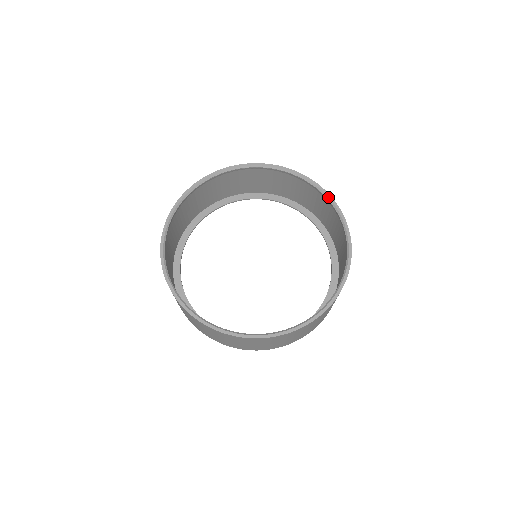
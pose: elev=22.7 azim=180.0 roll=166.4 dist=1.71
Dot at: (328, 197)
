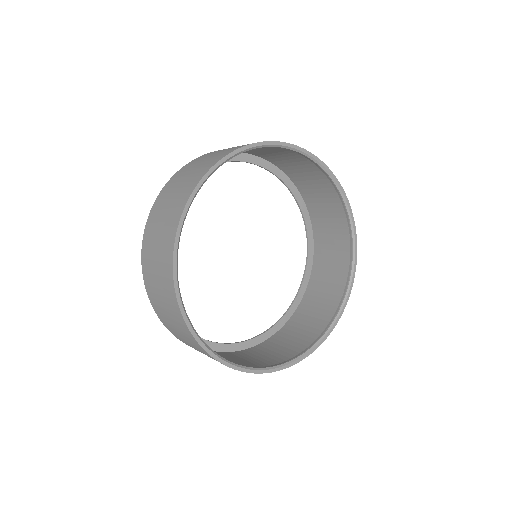
Dot at: (336, 181)
